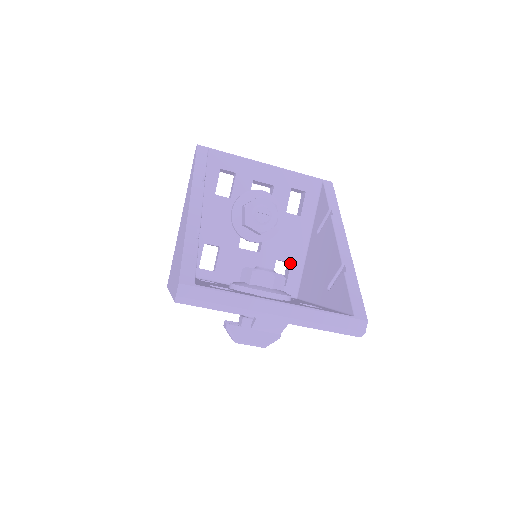
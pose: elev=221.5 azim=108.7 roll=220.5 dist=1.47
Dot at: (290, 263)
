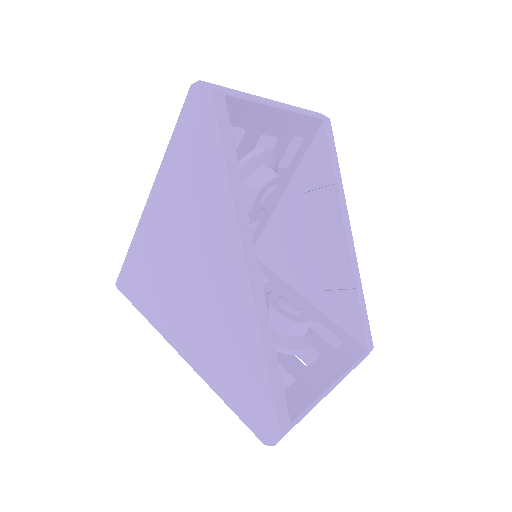
Dot at: (259, 222)
